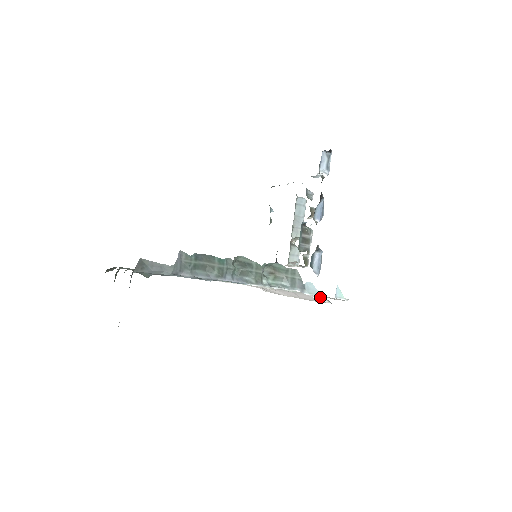
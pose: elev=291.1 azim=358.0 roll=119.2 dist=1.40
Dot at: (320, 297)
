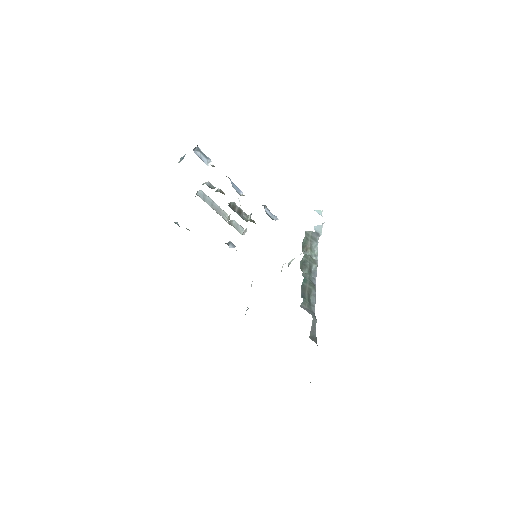
Dot at: (322, 226)
